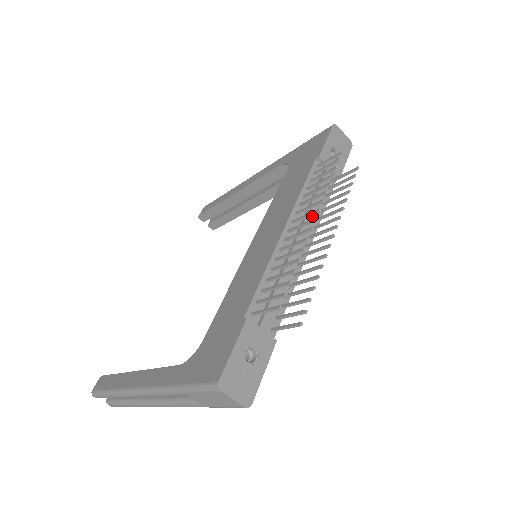
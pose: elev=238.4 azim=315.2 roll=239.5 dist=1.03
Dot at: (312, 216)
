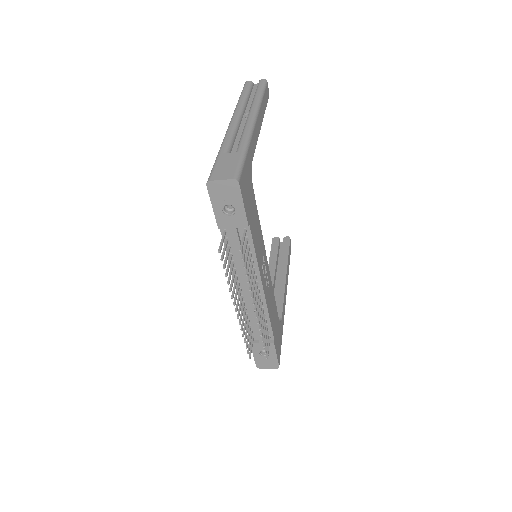
Dot at: (249, 268)
